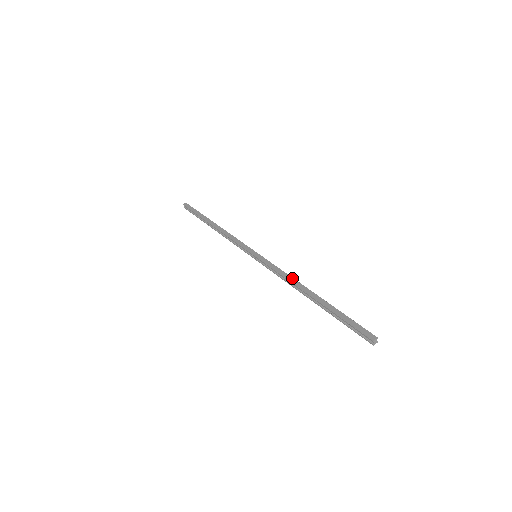
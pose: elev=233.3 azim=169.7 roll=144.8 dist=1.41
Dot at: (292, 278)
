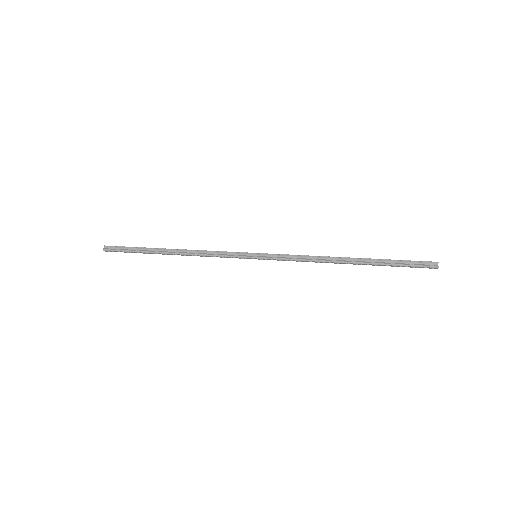
Dot at: (318, 256)
